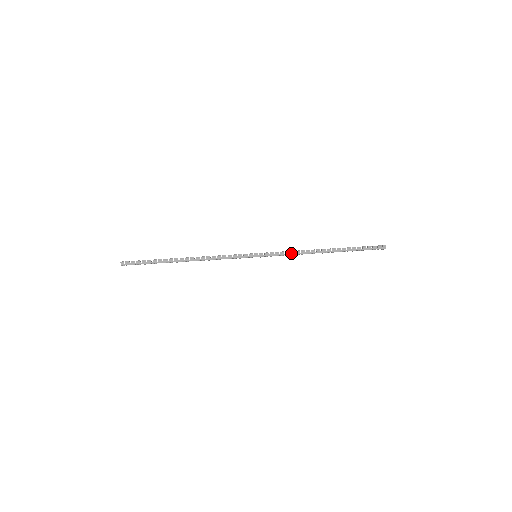
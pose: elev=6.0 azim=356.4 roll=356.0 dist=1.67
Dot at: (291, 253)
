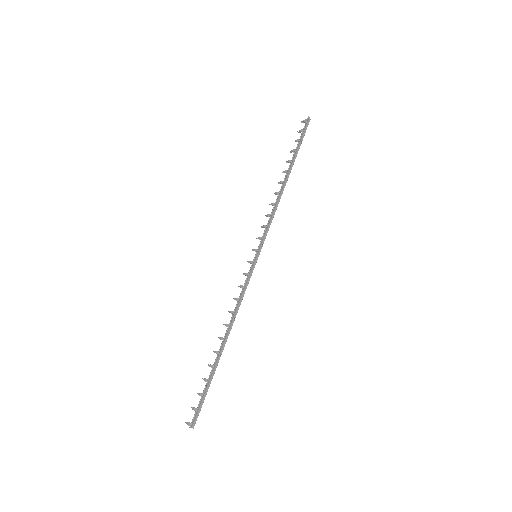
Dot at: (272, 216)
